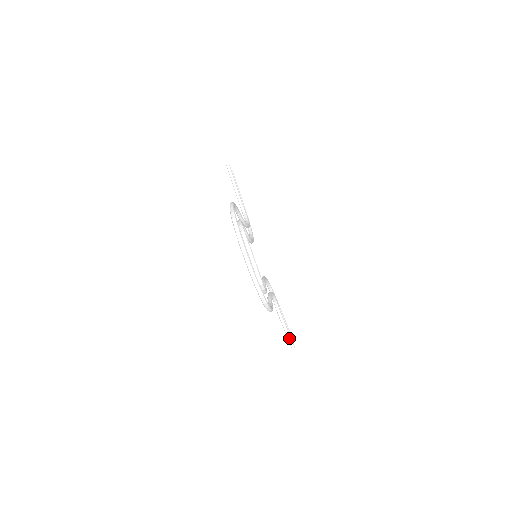
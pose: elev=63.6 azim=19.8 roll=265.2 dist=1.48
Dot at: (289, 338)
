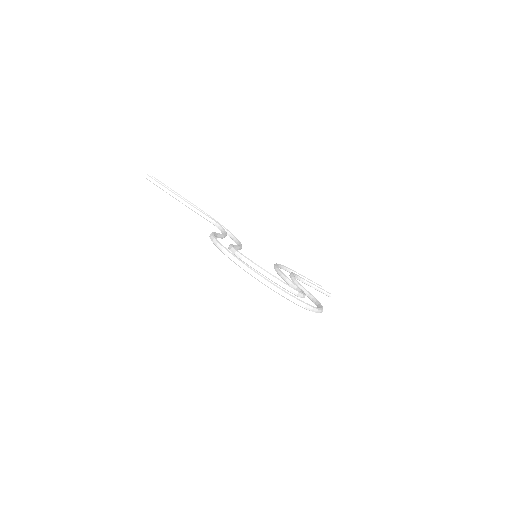
Dot at: (322, 291)
